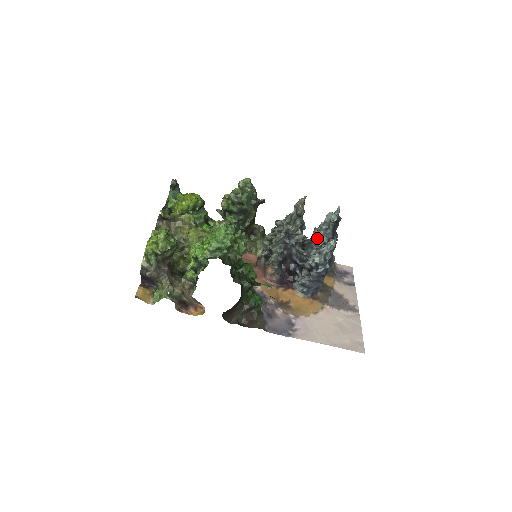
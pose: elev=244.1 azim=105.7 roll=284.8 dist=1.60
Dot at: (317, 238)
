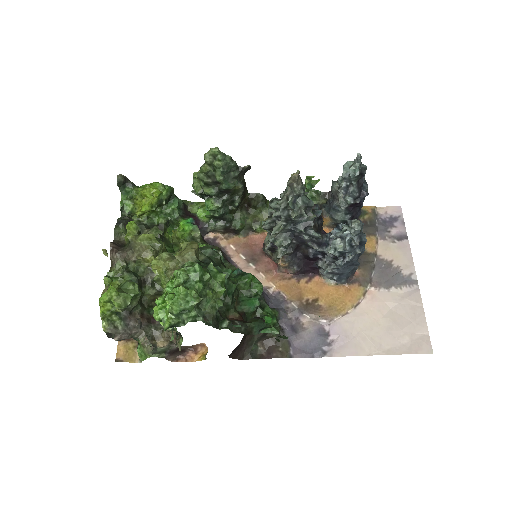
Dot at: (338, 198)
